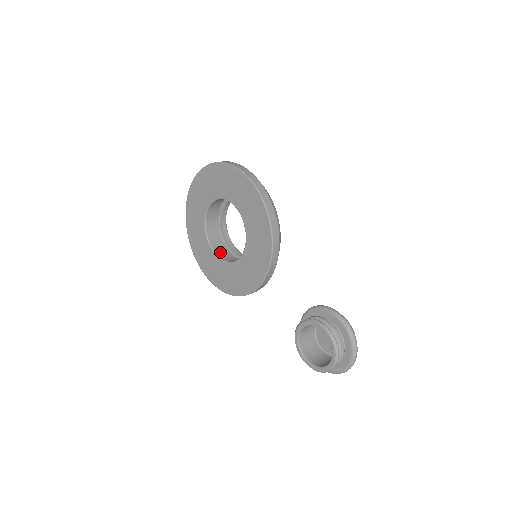
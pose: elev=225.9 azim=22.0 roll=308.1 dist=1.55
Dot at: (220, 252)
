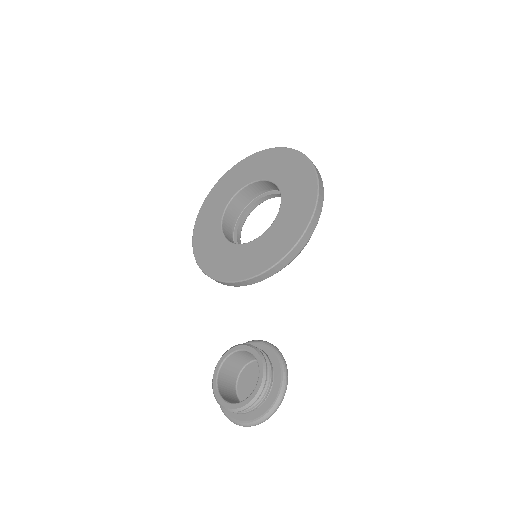
Dot at: (226, 226)
